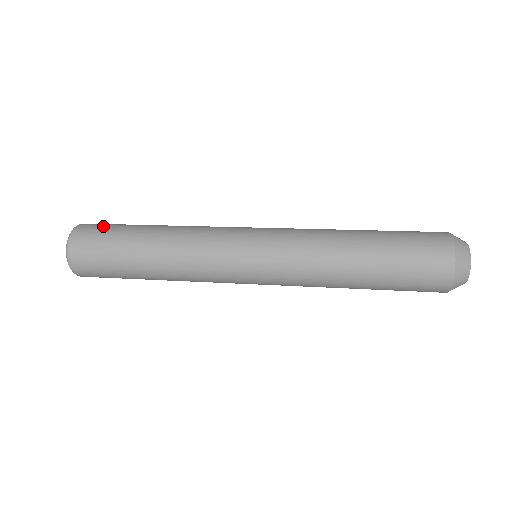
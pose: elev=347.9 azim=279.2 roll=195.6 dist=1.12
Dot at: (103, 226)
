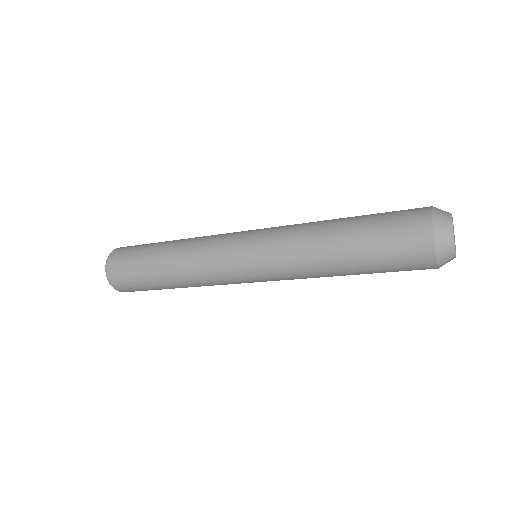
Dot at: occluded
